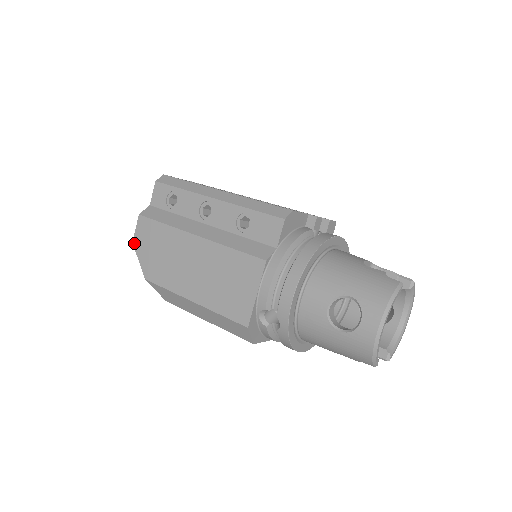
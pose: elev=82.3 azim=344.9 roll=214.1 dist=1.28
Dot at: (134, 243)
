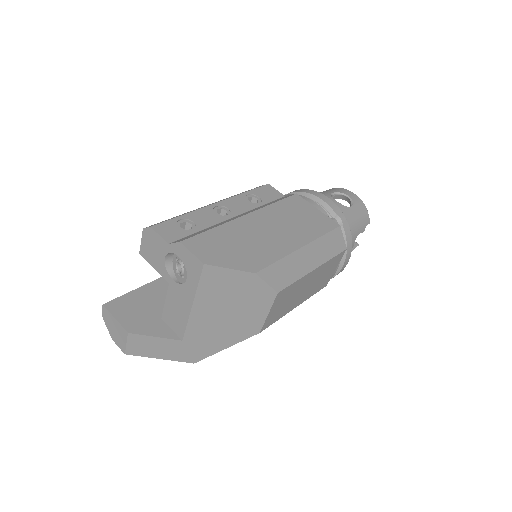
Dot at: (206, 262)
